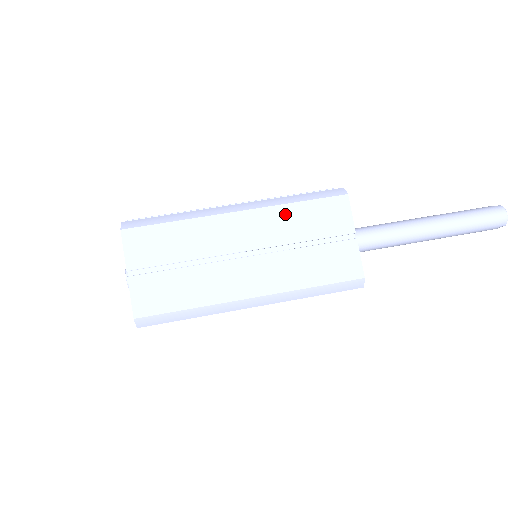
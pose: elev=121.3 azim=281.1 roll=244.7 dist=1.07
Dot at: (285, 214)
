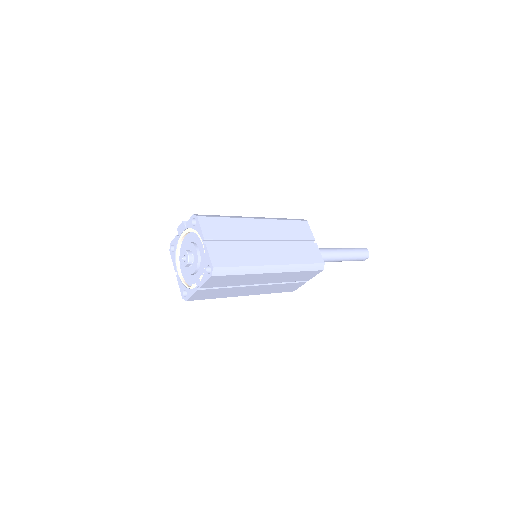
Dot at: (281, 225)
